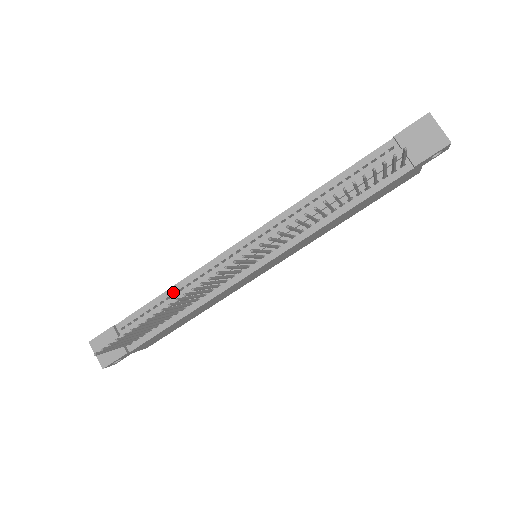
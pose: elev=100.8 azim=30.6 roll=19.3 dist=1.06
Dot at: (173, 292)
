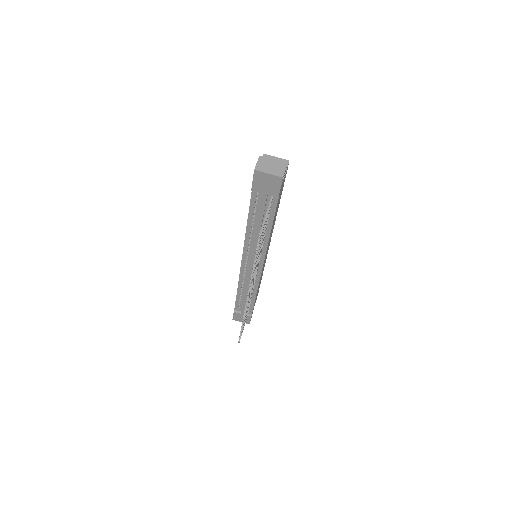
Dot at: (240, 291)
